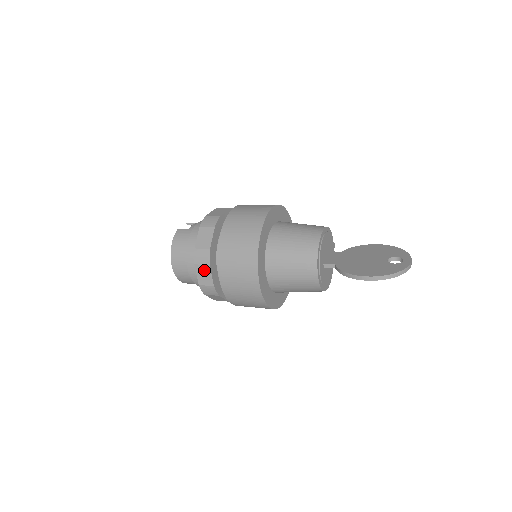
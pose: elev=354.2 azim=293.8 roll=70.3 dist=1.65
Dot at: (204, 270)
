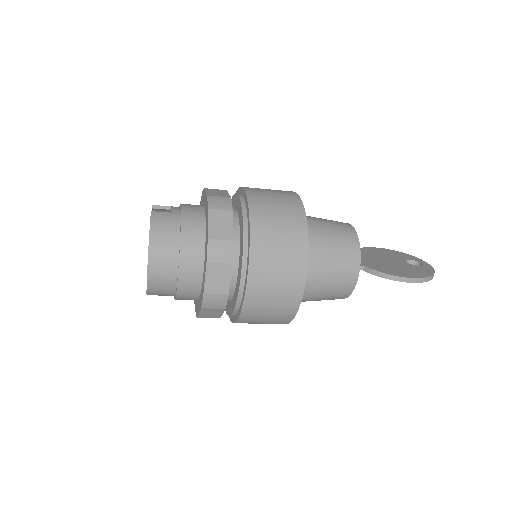
Dot at: (220, 271)
